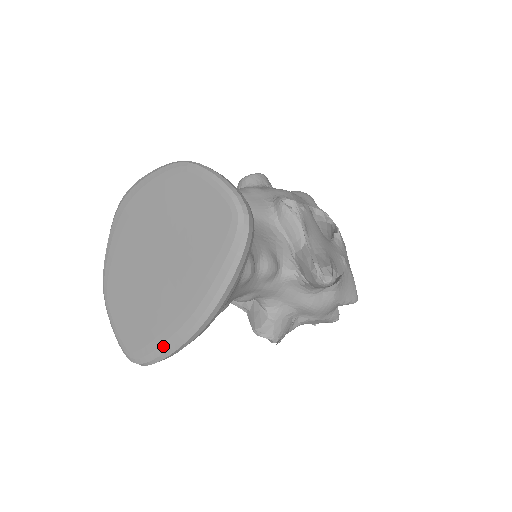
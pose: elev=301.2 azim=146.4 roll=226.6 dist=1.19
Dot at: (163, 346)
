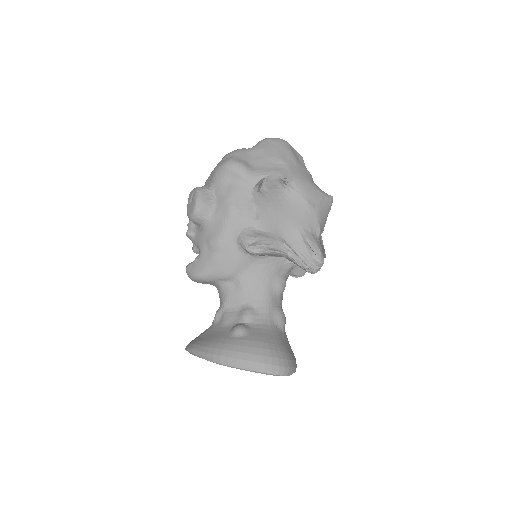
Dot at: occluded
